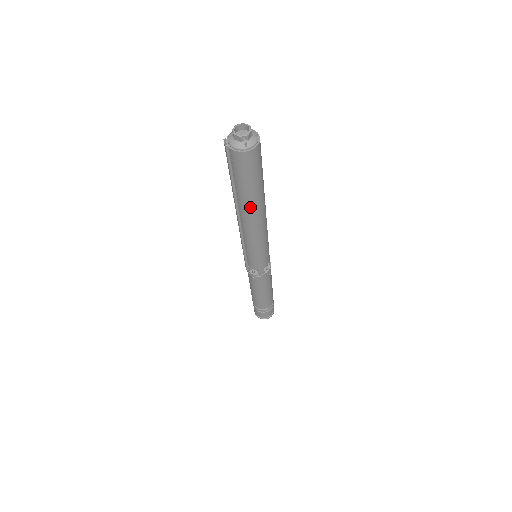
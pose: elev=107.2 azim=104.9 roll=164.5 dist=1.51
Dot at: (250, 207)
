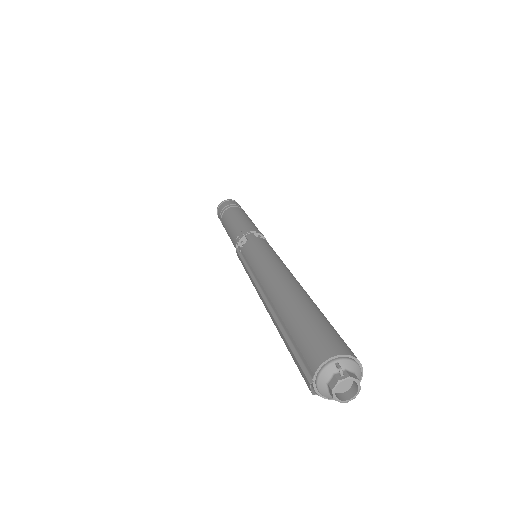
Dot at: occluded
